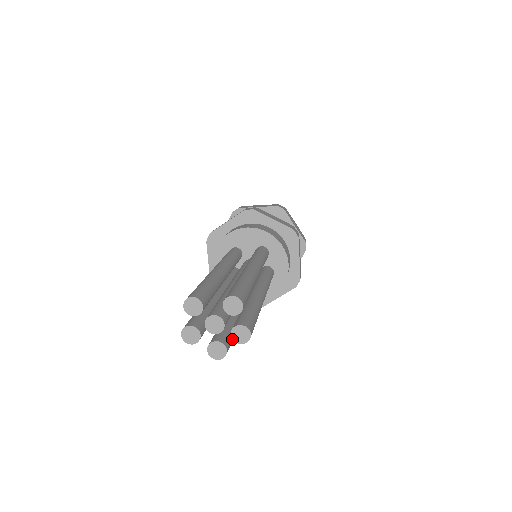
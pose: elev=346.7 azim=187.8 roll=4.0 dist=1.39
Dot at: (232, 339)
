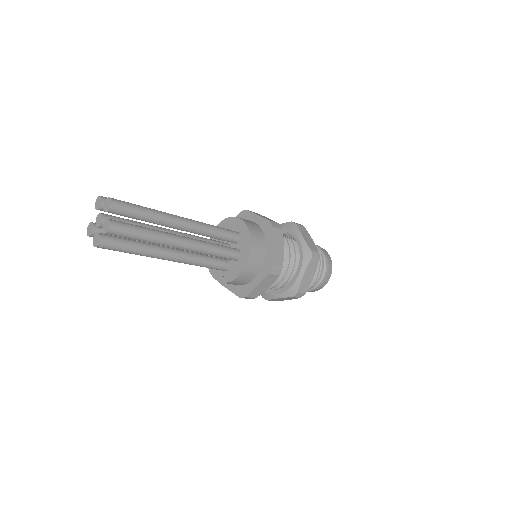
Dot at: occluded
